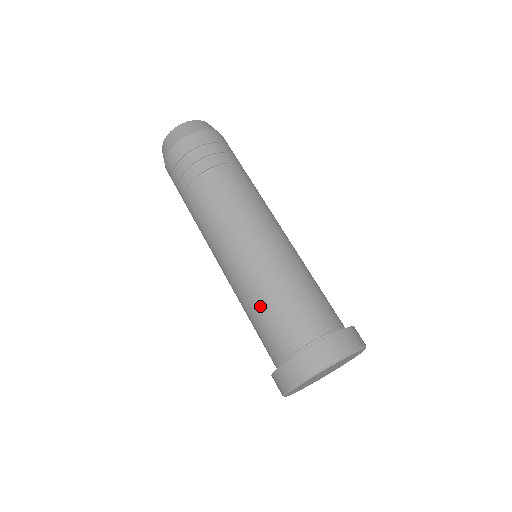
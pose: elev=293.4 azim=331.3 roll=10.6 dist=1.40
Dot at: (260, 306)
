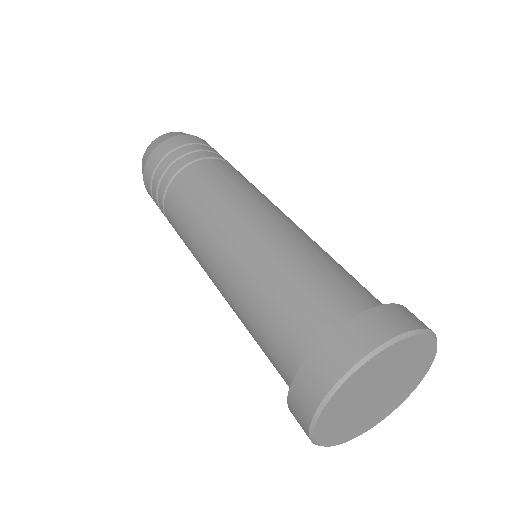
Dot at: (305, 259)
